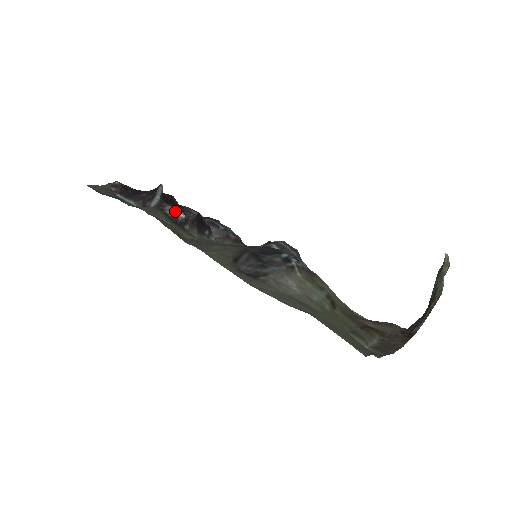
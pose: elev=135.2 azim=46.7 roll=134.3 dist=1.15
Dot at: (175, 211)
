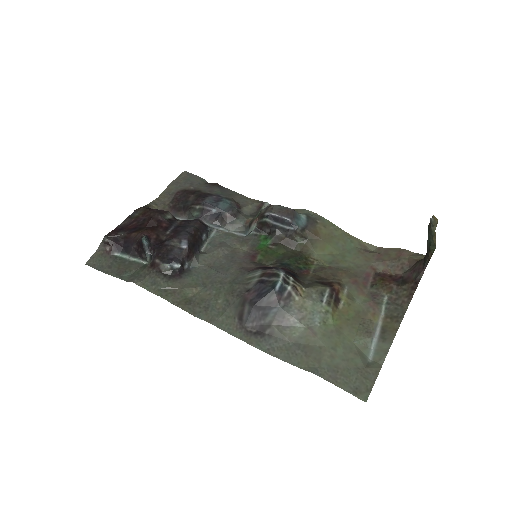
Dot at: (169, 267)
